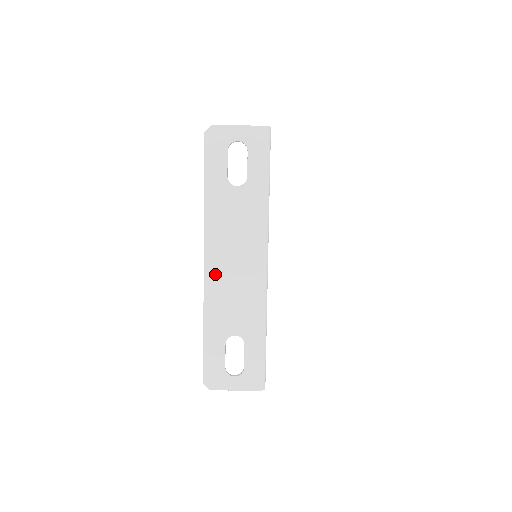
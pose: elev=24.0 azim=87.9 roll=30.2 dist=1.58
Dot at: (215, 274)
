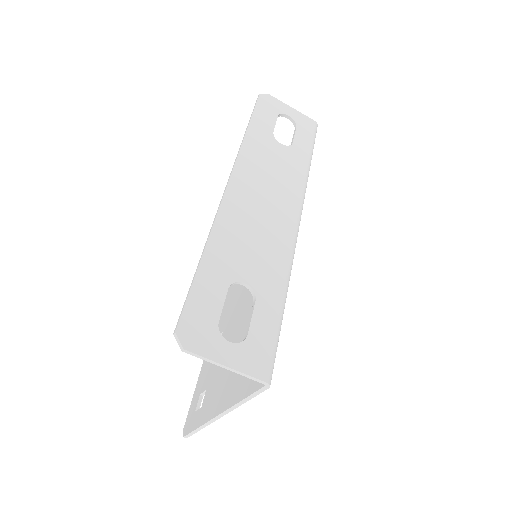
Dot at: (237, 202)
